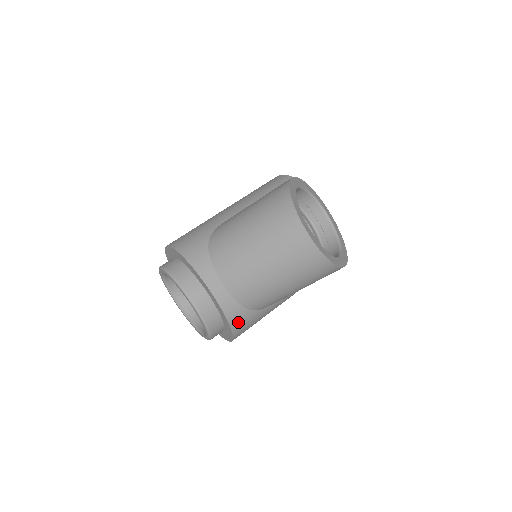
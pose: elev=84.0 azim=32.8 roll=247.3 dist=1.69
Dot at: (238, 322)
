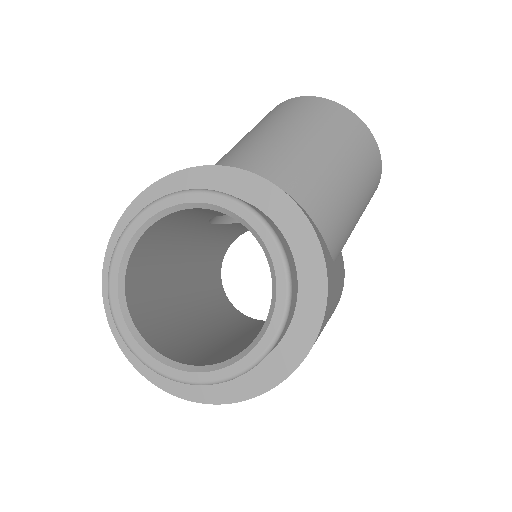
Dot at: (320, 241)
